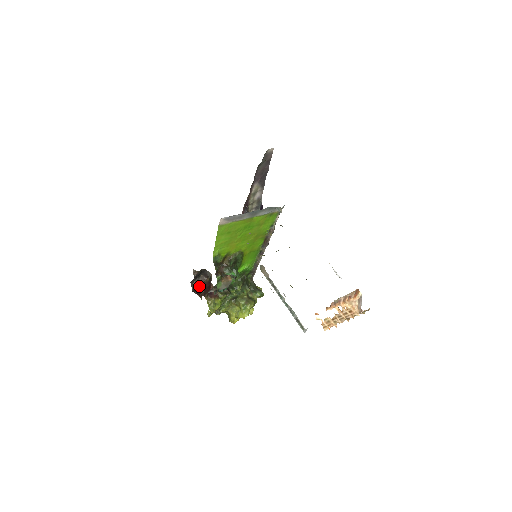
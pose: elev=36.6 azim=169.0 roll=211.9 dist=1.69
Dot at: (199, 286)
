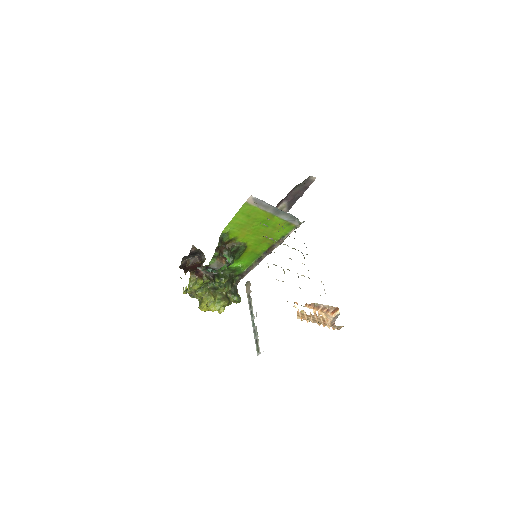
Dot at: (188, 264)
